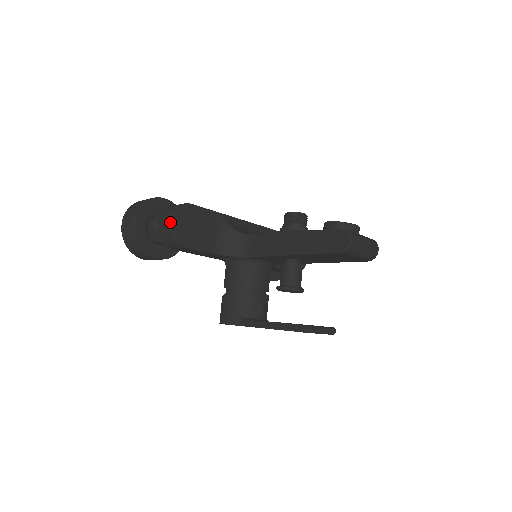
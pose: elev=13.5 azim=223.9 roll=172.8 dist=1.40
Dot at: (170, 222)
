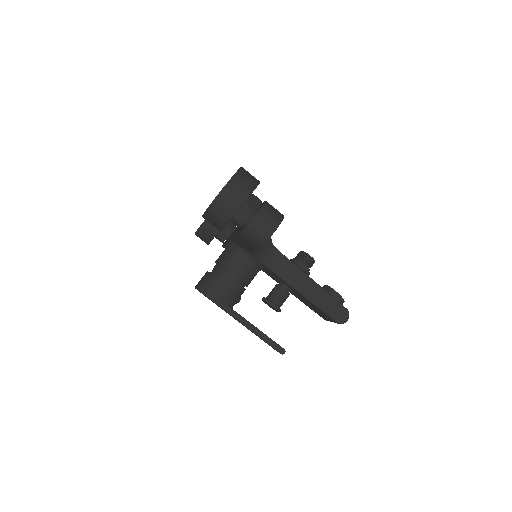
Dot at: (274, 231)
